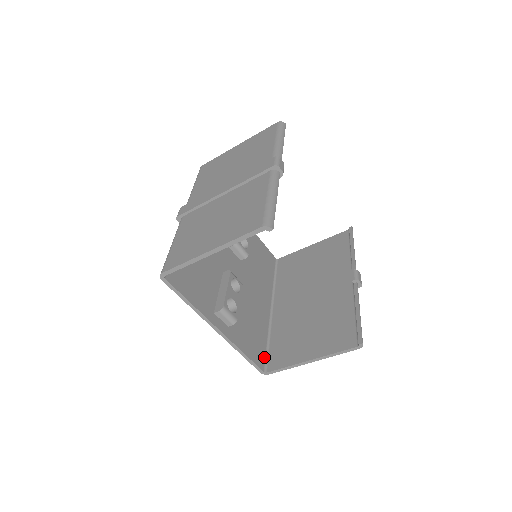
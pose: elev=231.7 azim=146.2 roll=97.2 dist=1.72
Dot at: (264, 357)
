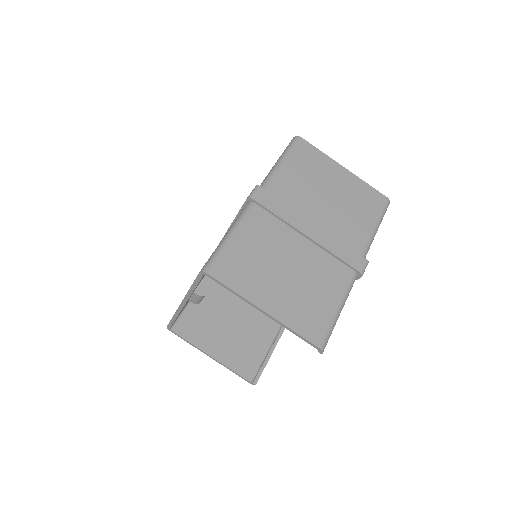
Dot at: (179, 315)
